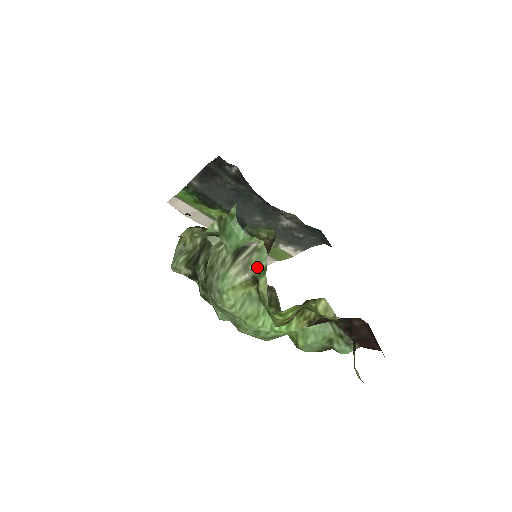
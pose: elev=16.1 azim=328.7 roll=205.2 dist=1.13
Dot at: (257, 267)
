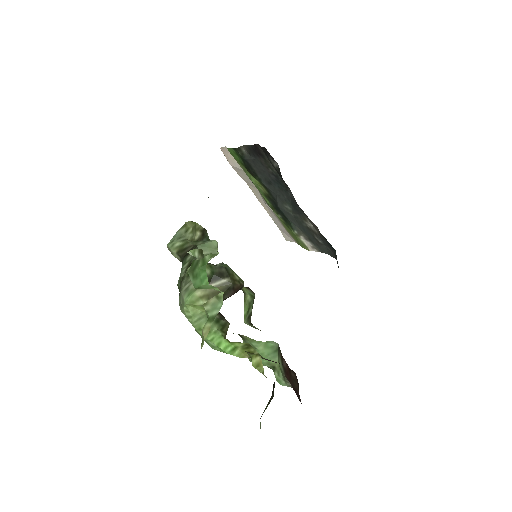
Dot at: (209, 311)
